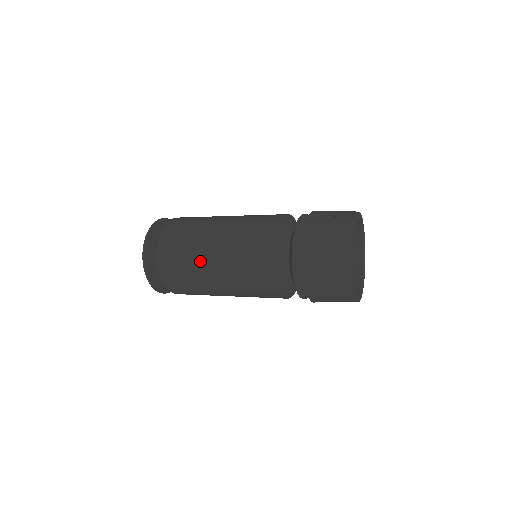
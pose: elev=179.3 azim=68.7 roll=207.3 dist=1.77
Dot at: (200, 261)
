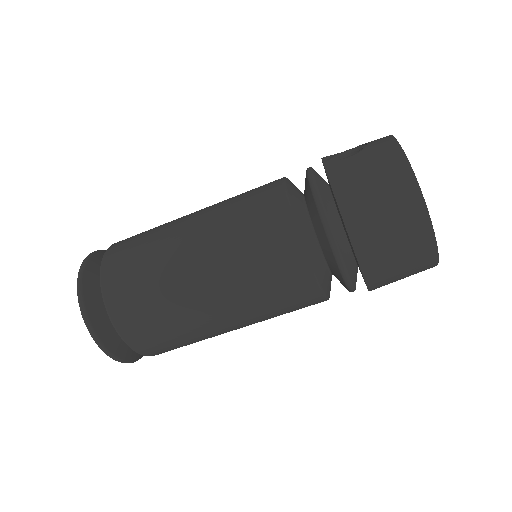
Dot at: (175, 280)
